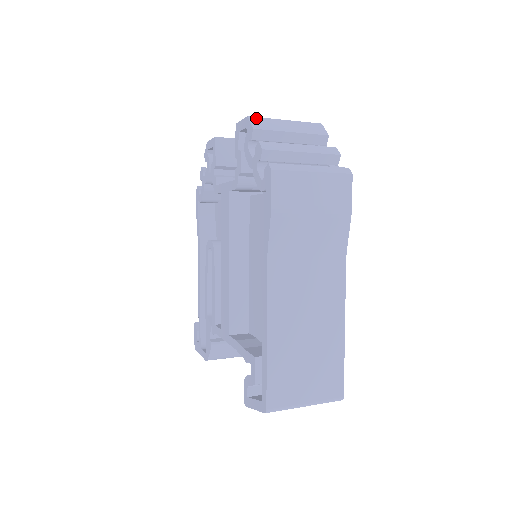
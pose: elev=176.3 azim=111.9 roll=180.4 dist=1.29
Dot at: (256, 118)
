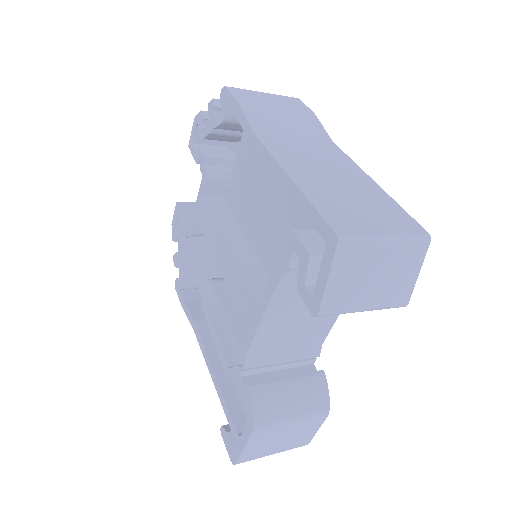
Dot at: occluded
